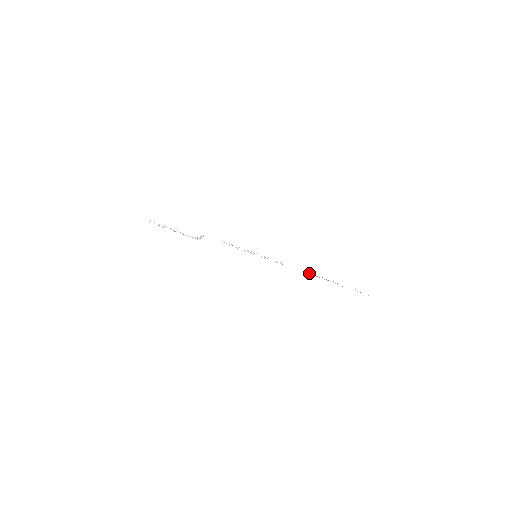
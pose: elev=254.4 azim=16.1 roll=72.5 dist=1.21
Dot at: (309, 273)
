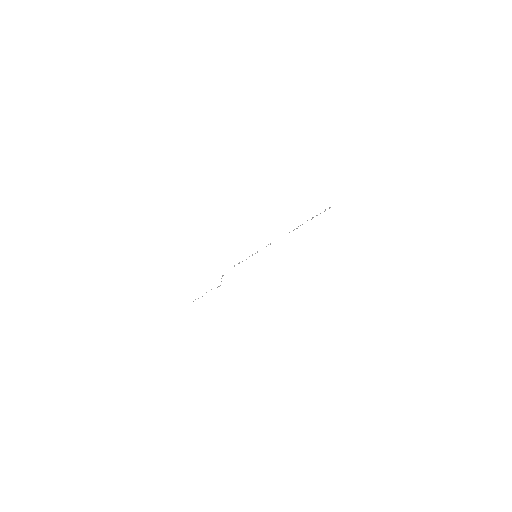
Dot at: occluded
